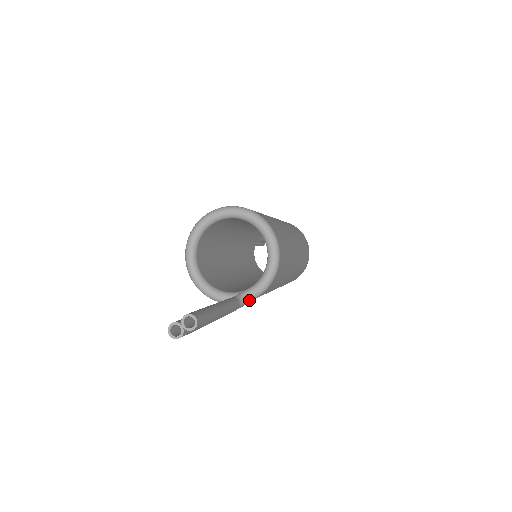
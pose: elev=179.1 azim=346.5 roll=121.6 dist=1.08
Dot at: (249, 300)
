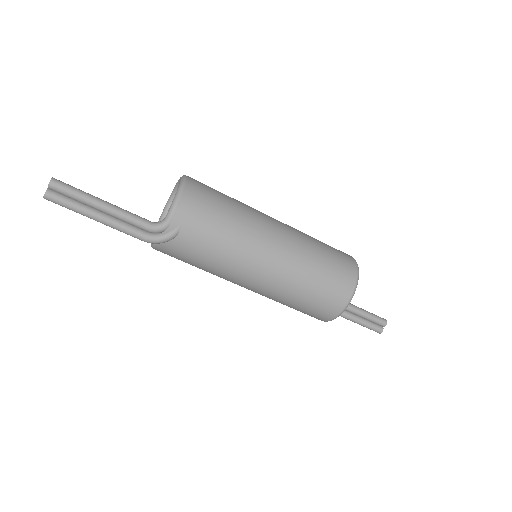
Dot at: (164, 223)
